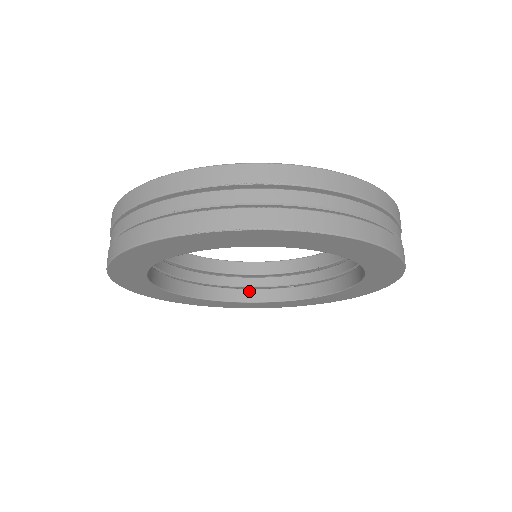
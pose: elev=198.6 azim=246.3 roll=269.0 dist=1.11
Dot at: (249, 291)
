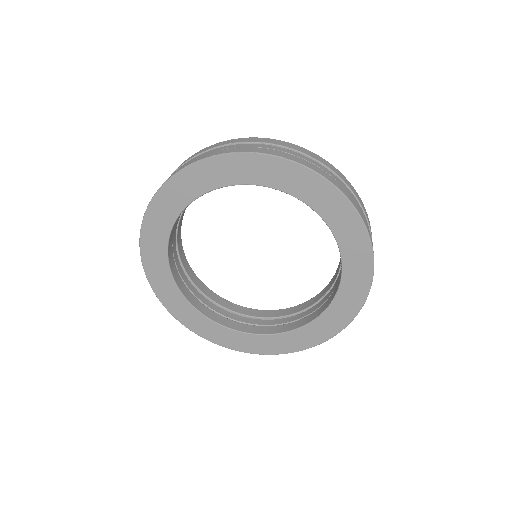
Dot at: (287, 325)
